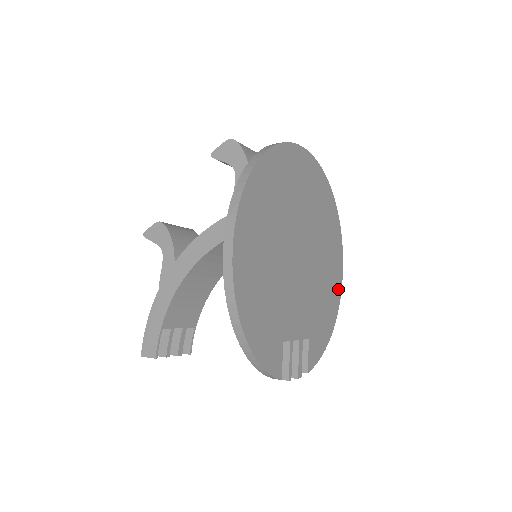
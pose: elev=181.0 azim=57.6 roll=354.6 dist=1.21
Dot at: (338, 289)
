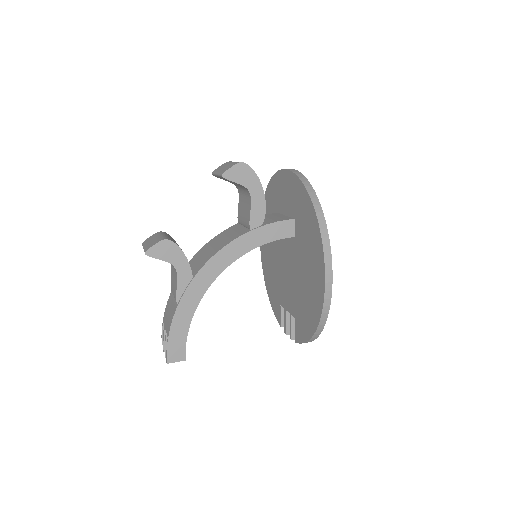
Dot at: occluded
